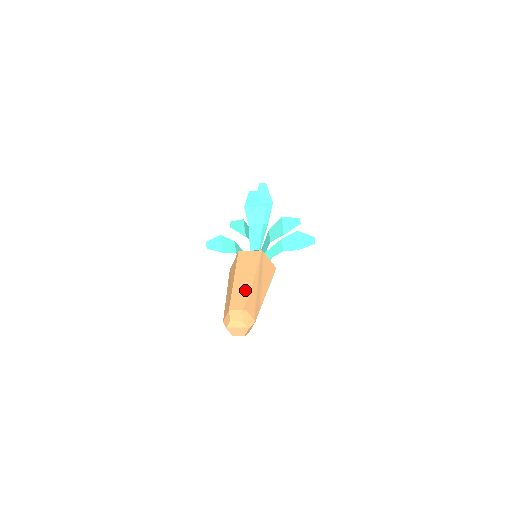
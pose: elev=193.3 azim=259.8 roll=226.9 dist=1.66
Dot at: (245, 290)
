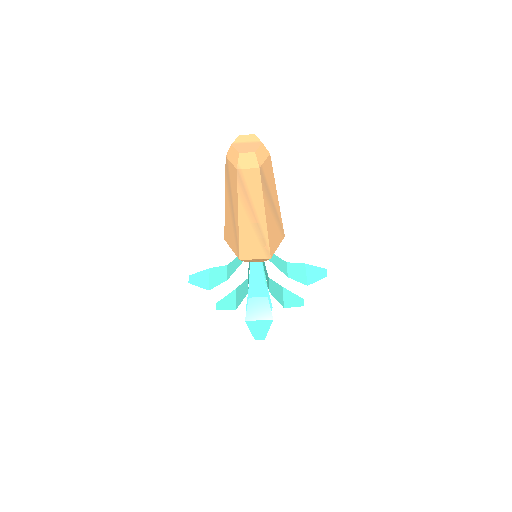
Dot at: occluded
